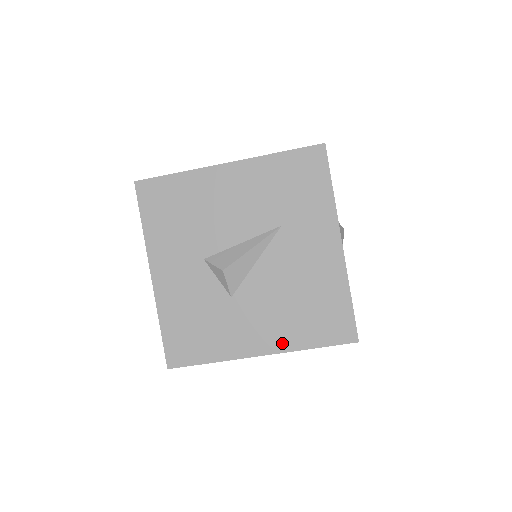
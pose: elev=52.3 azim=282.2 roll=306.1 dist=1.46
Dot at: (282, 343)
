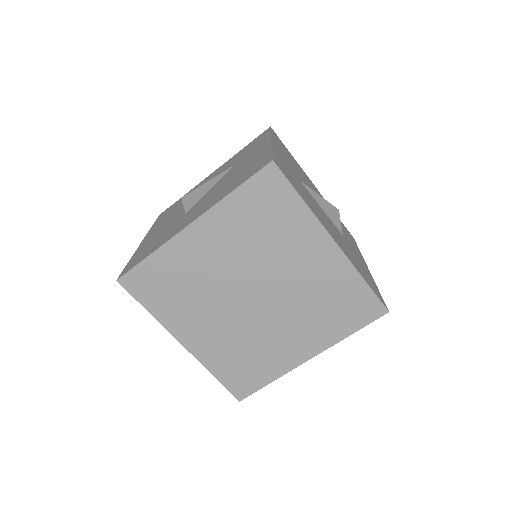
Dot at: (210, 206)
